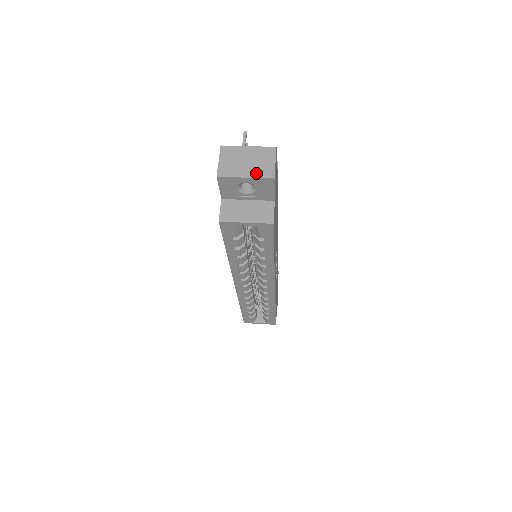
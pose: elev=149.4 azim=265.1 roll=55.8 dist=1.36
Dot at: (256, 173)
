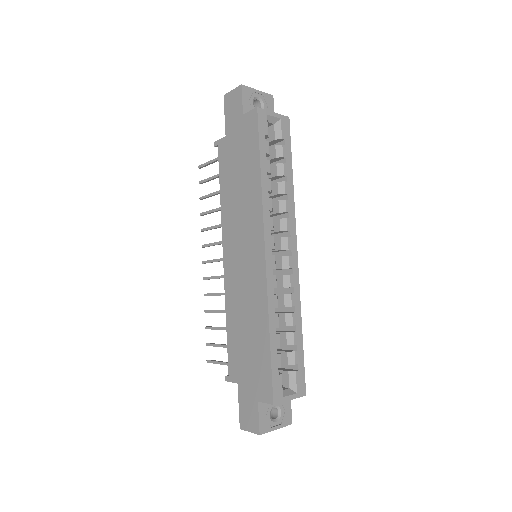
Dot at: (261, 93)
